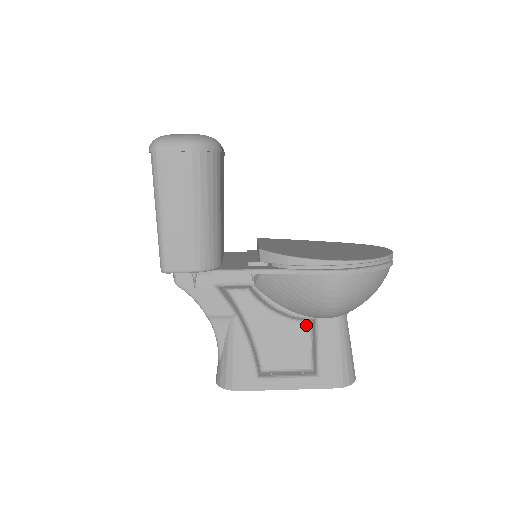
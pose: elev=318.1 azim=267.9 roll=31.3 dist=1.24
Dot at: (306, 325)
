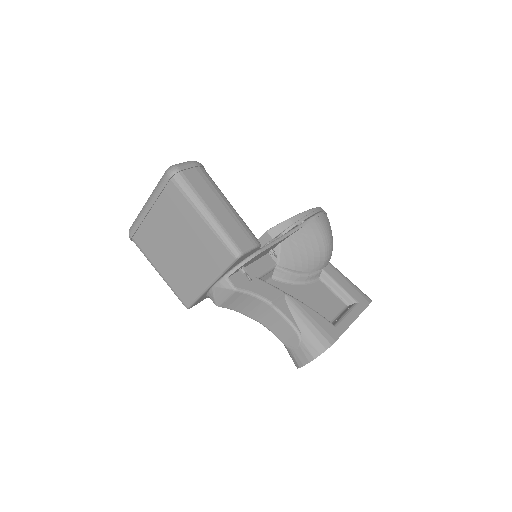
Dot at: (319, 282)
